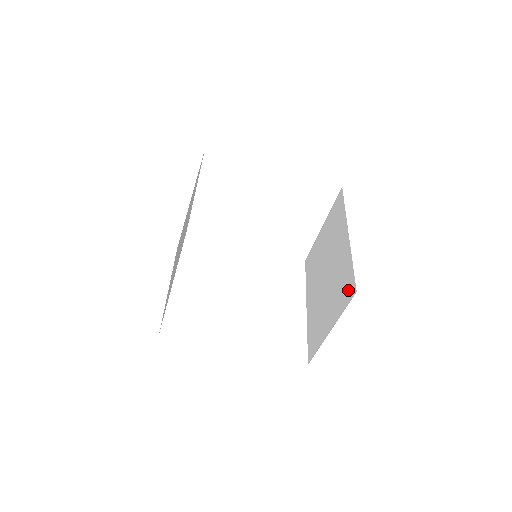
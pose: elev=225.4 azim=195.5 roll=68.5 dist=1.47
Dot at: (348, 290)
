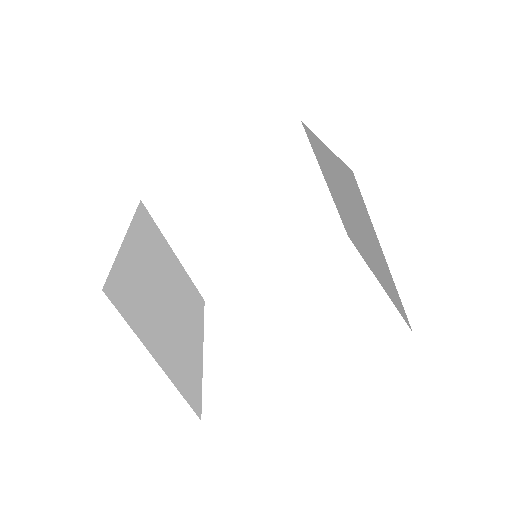
Dot at: (353, 187)
